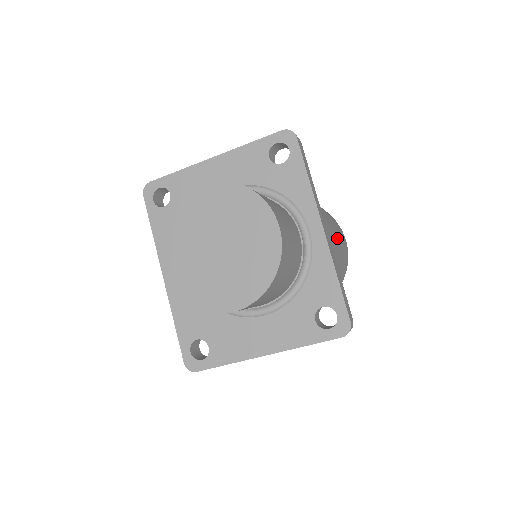
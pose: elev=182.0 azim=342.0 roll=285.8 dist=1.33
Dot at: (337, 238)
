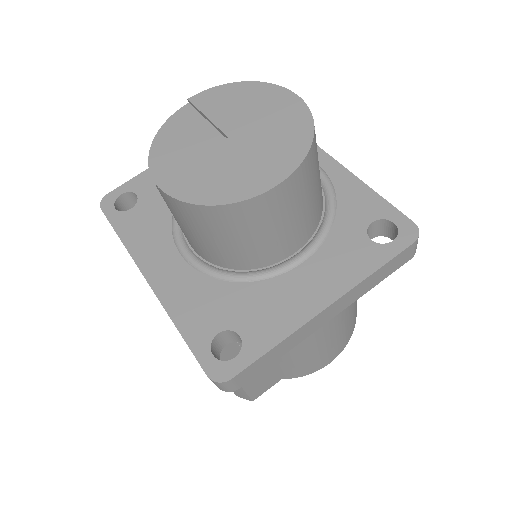
Dot at: occluded
